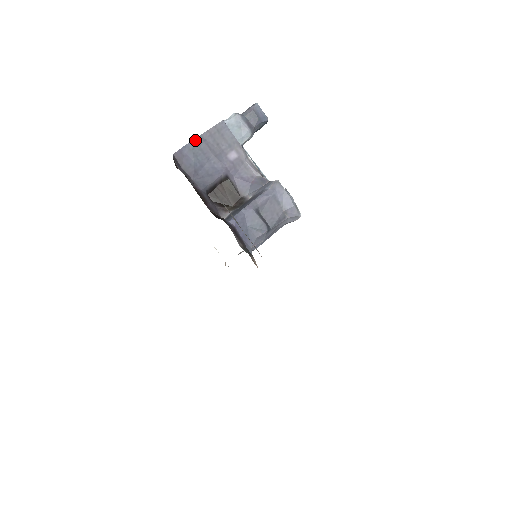
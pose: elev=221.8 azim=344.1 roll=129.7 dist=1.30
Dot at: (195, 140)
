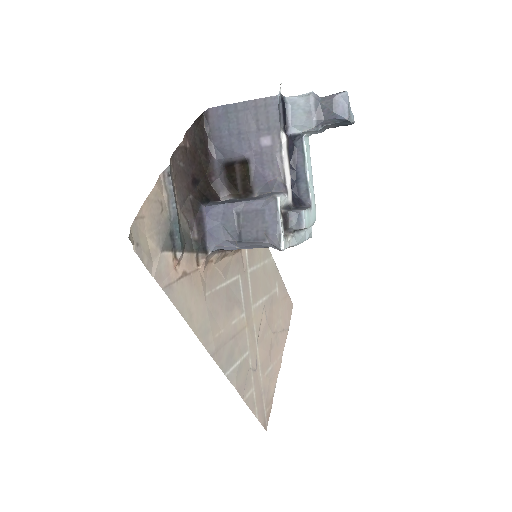
Dot at: (237, 104)
